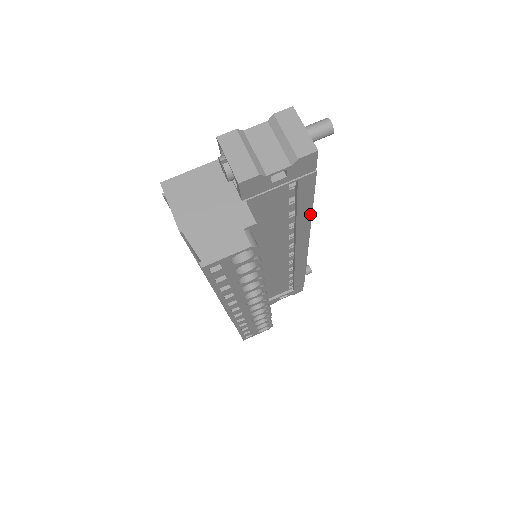
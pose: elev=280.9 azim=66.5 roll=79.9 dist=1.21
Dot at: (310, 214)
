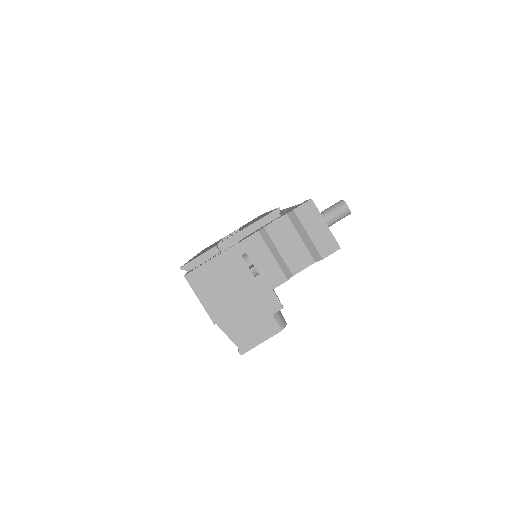
Dot at: occluded
